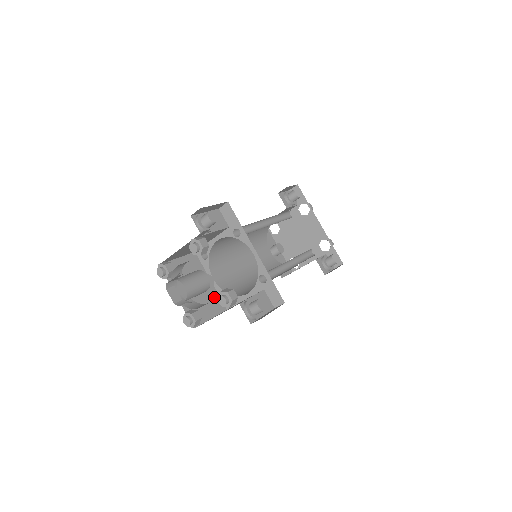
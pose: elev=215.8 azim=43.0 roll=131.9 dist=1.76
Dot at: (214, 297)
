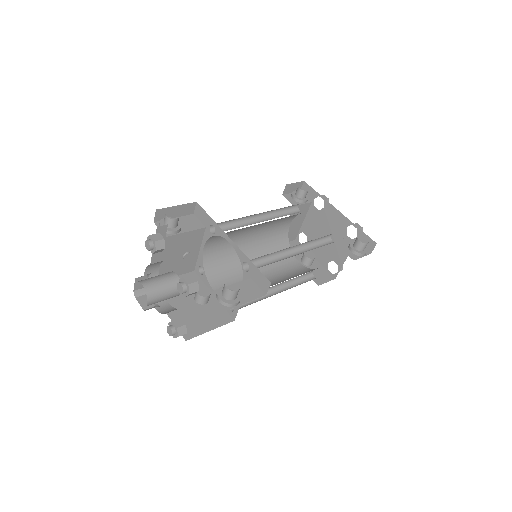
Dot at: (217, 310)
